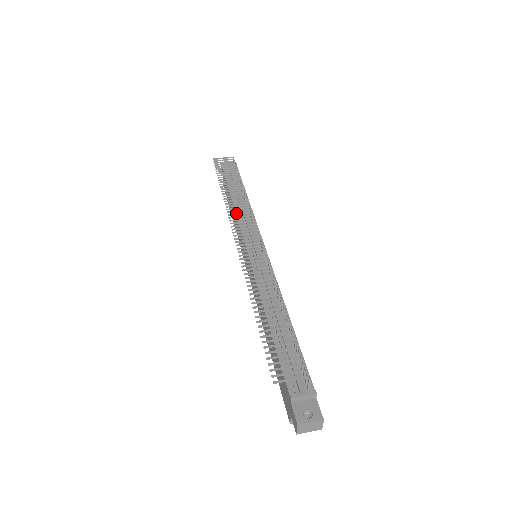
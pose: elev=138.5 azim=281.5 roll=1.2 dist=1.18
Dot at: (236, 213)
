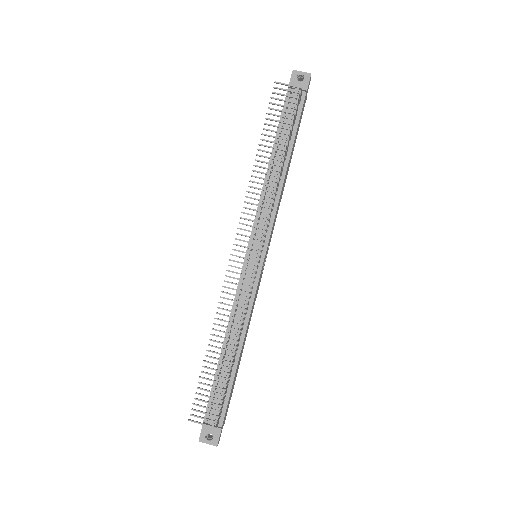
Dot at: (252, 209)
